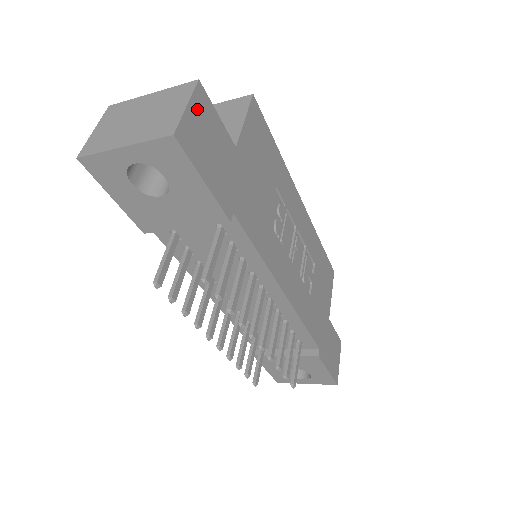
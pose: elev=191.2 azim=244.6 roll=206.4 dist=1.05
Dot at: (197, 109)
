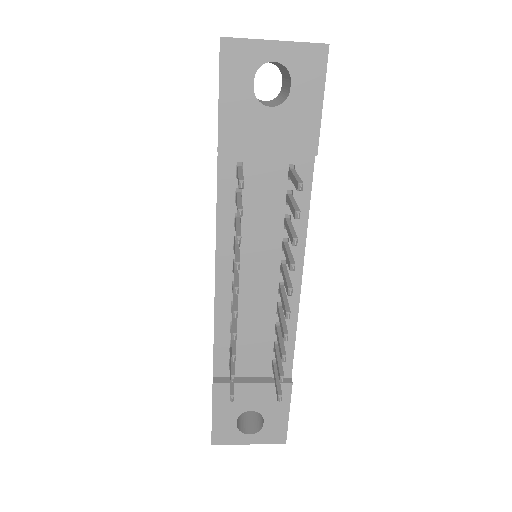
Dot at: occluded
